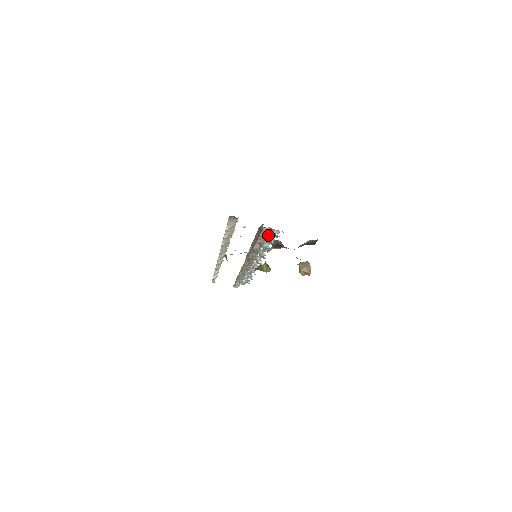
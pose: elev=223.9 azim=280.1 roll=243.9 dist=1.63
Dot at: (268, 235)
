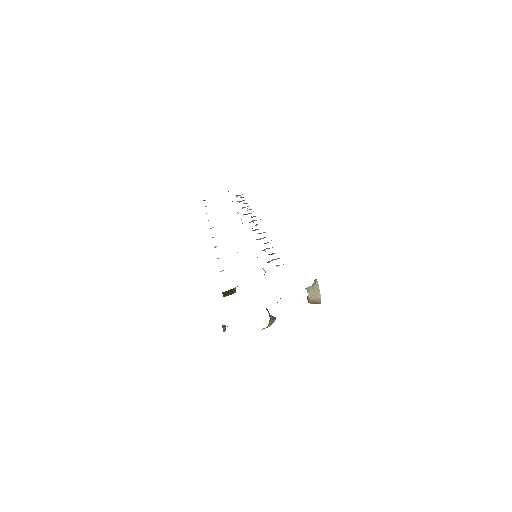
Dot at: (271, 260)
